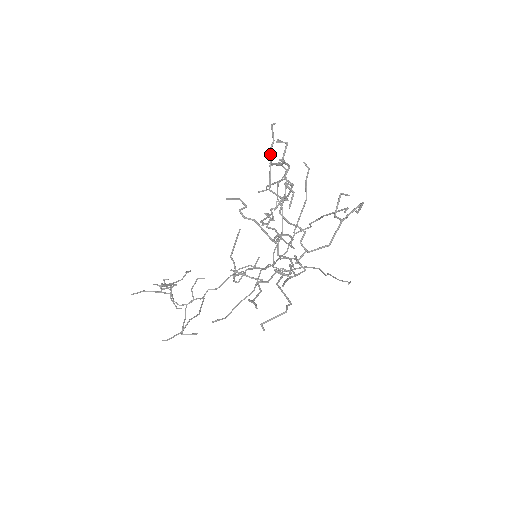
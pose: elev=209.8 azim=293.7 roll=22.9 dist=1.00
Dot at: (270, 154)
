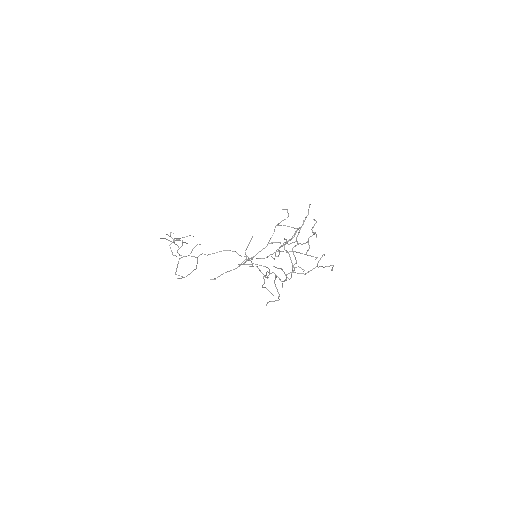
Dot at: (304, 220)
